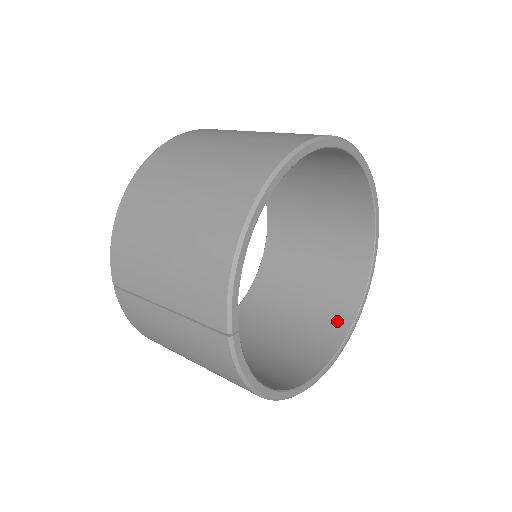
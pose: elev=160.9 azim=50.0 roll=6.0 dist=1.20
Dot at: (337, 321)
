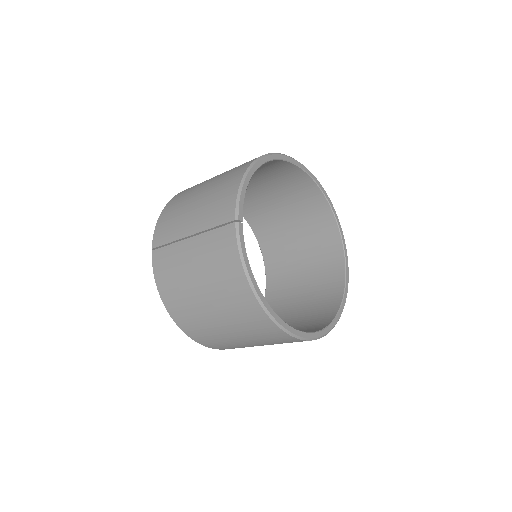
Dot at: (321, 322)
